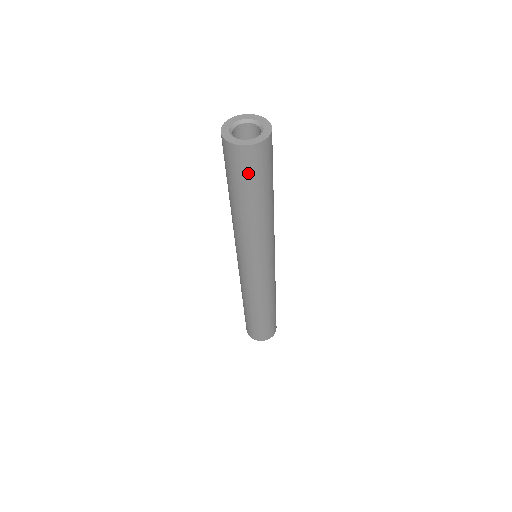
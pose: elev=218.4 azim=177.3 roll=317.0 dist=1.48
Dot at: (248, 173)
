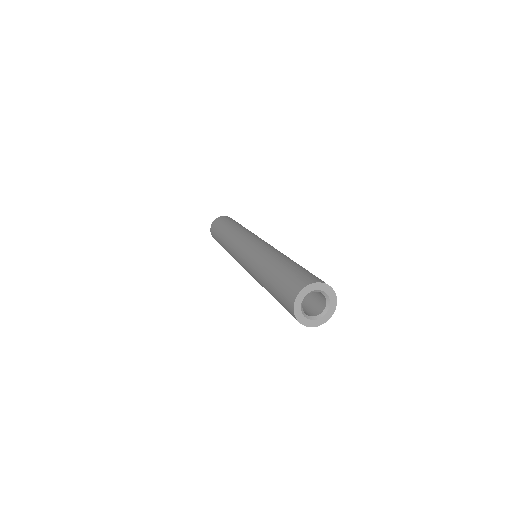
Dot at: occluded
